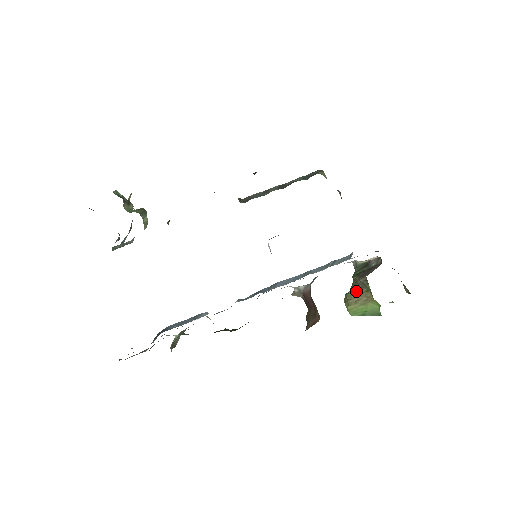
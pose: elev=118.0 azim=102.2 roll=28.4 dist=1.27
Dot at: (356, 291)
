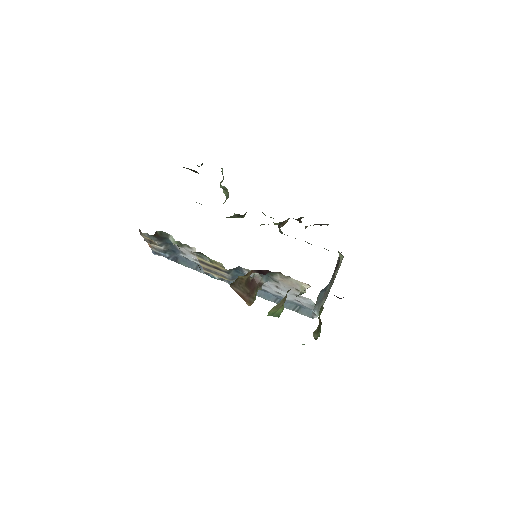
Dot at: (282, 300)
